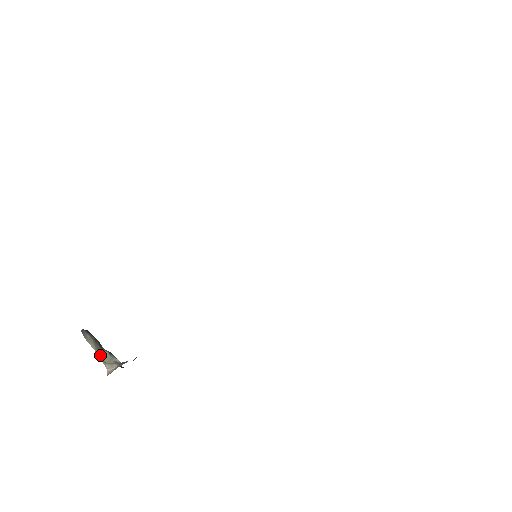
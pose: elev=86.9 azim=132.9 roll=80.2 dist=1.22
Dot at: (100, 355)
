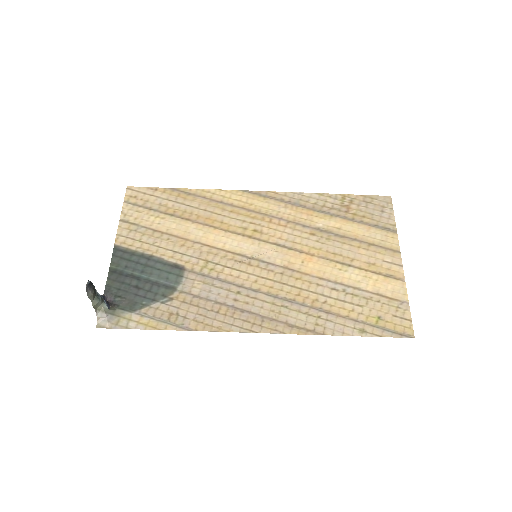
Dot at: (95, 306)
